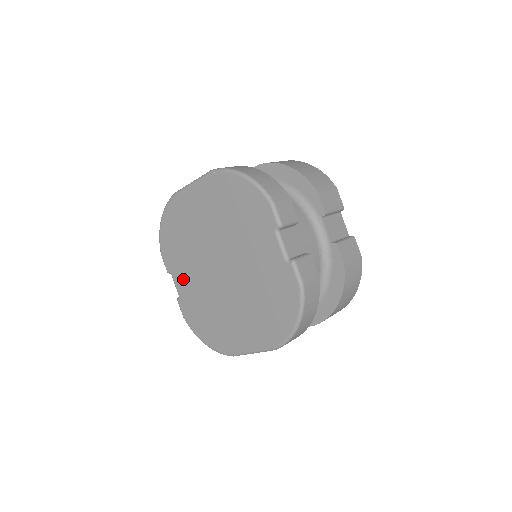
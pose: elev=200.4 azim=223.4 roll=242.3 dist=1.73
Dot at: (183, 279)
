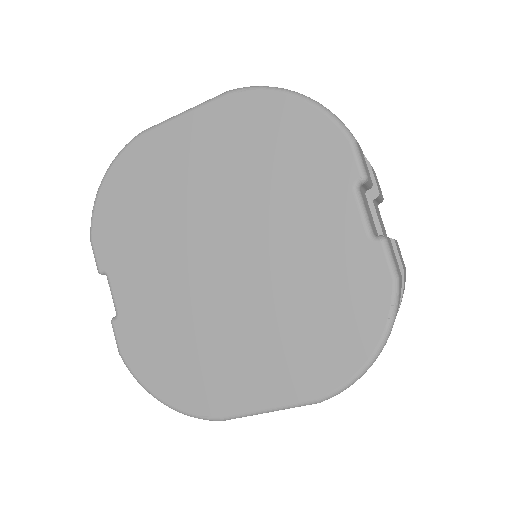
Dot at: (133, 282)
